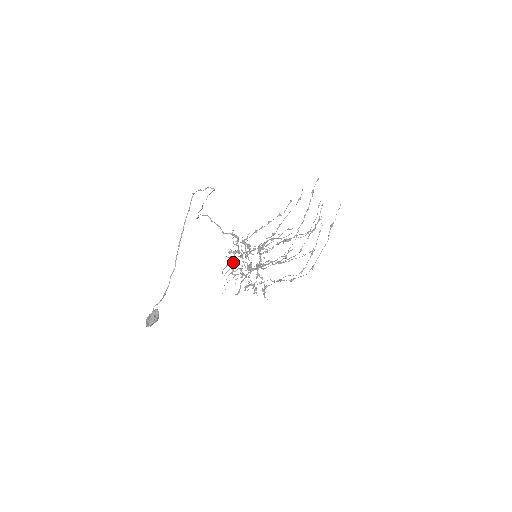
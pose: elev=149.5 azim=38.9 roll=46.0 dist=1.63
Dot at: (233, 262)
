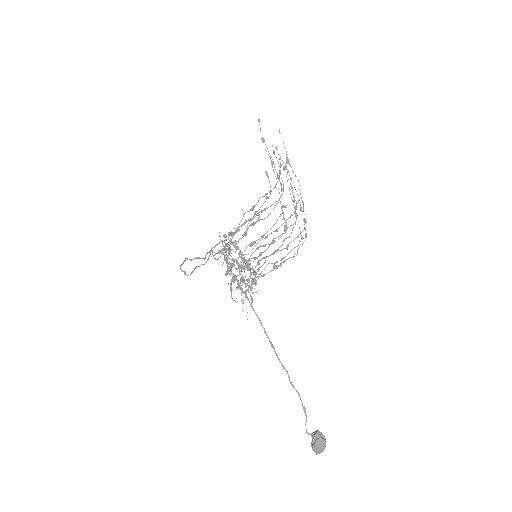
Dot at: occluded
